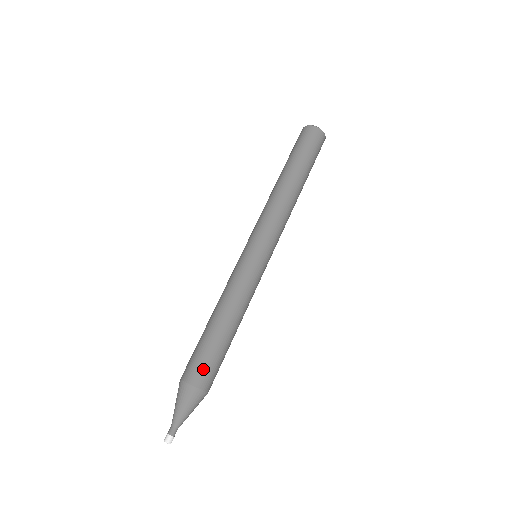
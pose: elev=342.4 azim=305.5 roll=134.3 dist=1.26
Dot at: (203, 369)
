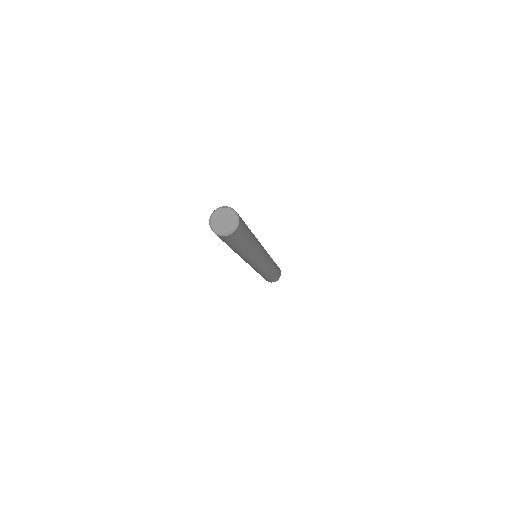
Dot at: (267, 280)
